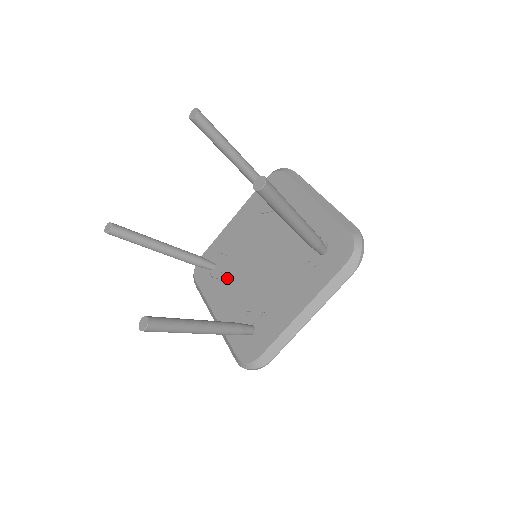
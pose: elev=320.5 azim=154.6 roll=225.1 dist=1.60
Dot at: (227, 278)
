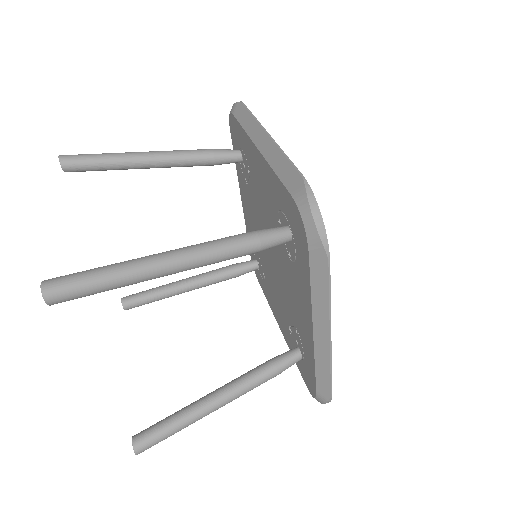
Dot at: (266, 279)
